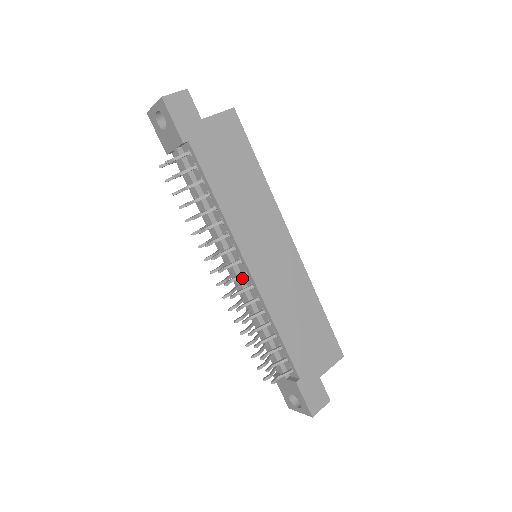
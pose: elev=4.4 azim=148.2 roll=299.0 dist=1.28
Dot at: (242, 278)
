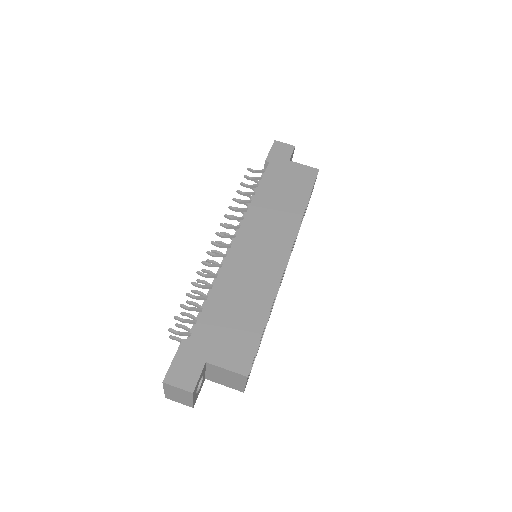
Dot at: occluded
